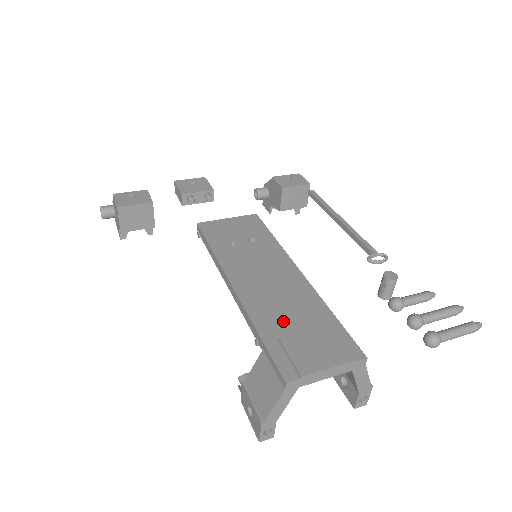
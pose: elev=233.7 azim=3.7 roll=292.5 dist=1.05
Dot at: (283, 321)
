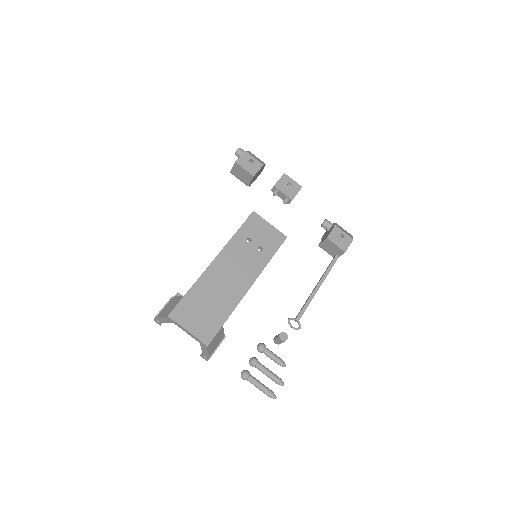
Dot at: (206, 296)
